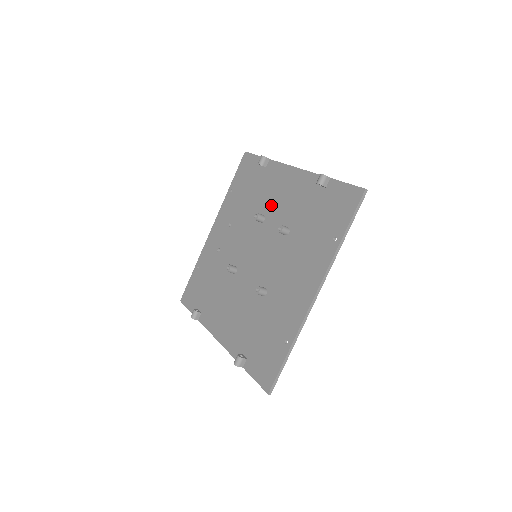
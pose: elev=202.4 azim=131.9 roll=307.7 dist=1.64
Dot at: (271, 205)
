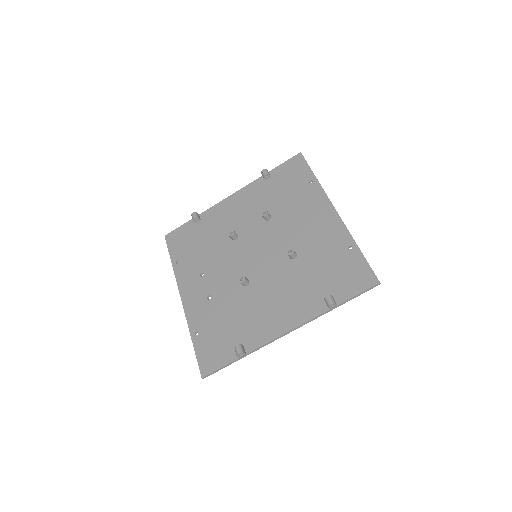
Dot at: (234, 225)
